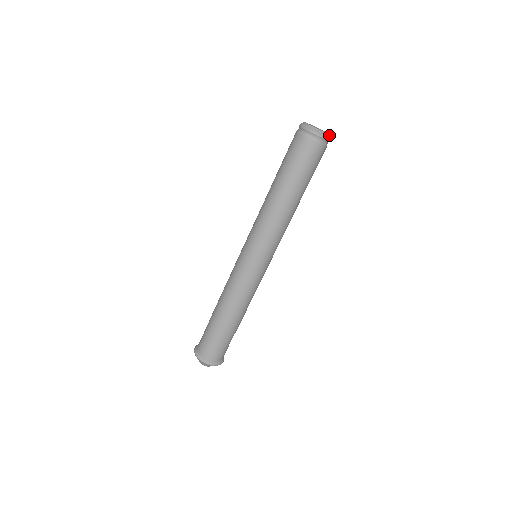
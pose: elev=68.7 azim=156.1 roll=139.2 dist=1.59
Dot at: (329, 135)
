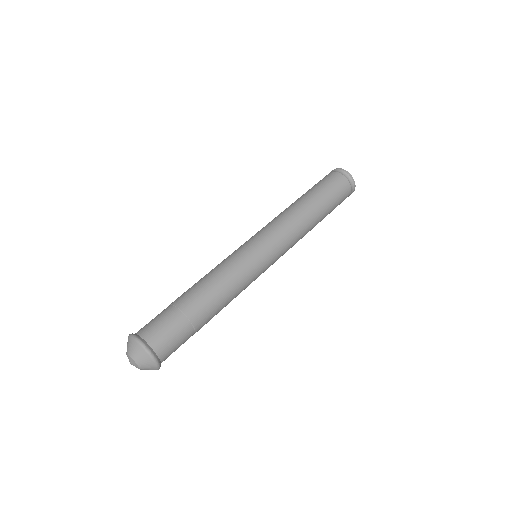
Dot at: occluded
